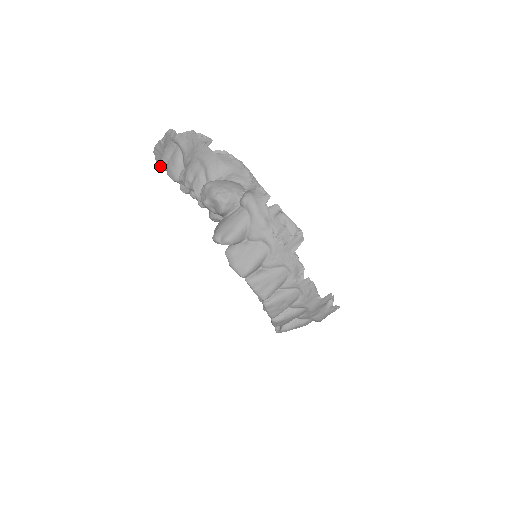
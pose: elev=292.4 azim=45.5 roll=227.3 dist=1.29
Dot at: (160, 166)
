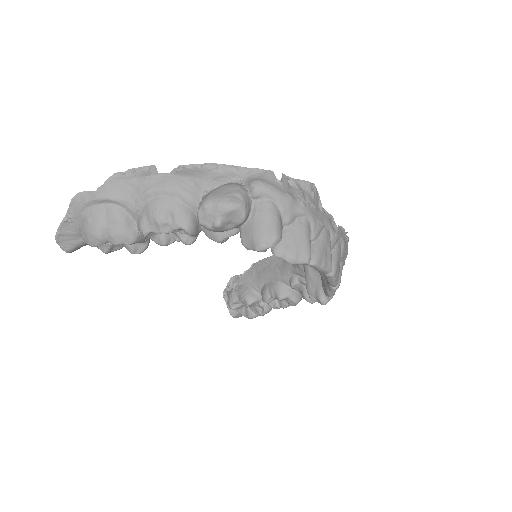
Dot at: (94, 244)
